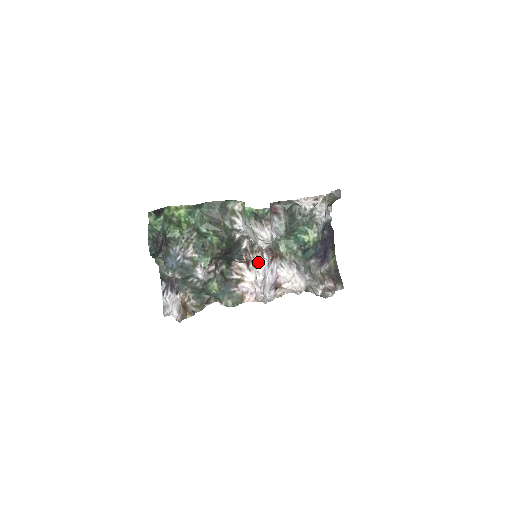
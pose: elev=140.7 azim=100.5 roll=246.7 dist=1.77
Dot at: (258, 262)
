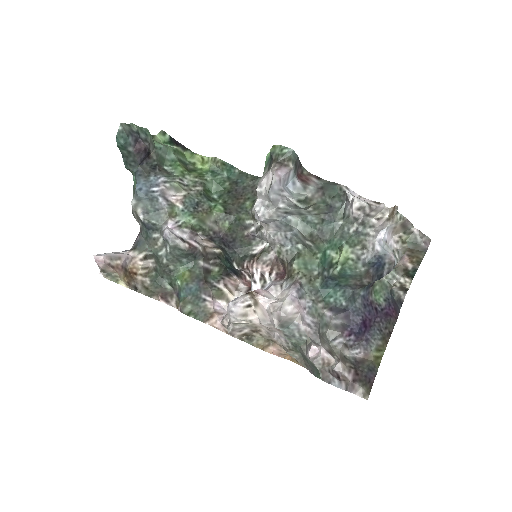
Dot at: (260, 282)
